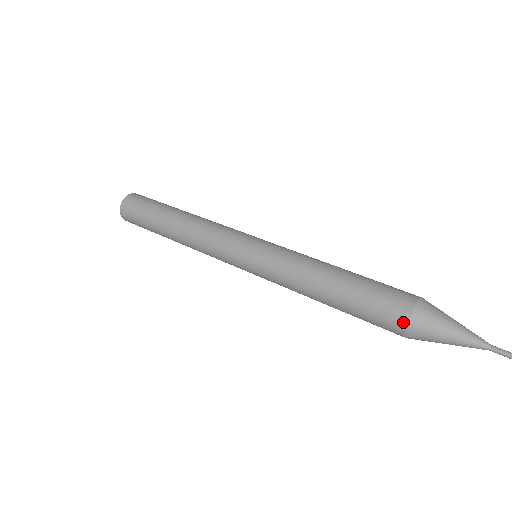
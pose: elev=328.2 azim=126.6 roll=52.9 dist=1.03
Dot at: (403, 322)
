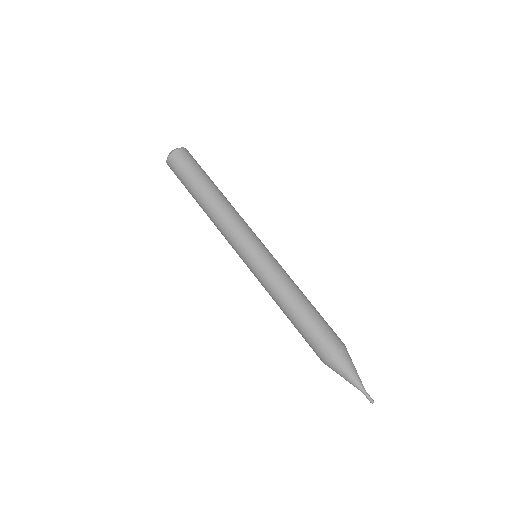
Dot at: occluded
